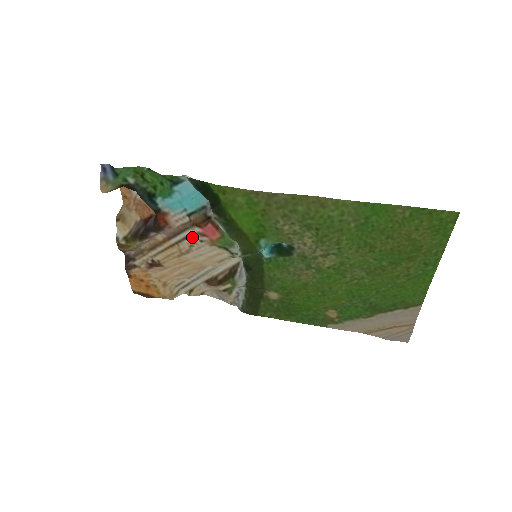
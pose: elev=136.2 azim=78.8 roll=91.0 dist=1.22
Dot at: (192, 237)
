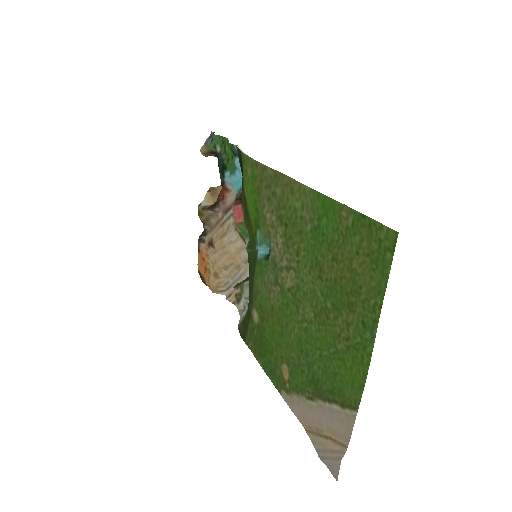
Dot at: (231, 218)
